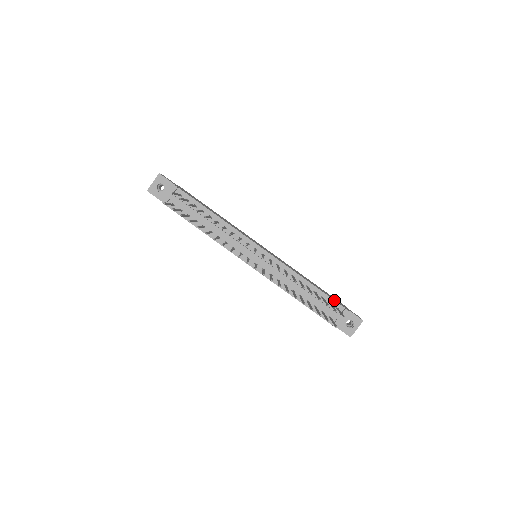
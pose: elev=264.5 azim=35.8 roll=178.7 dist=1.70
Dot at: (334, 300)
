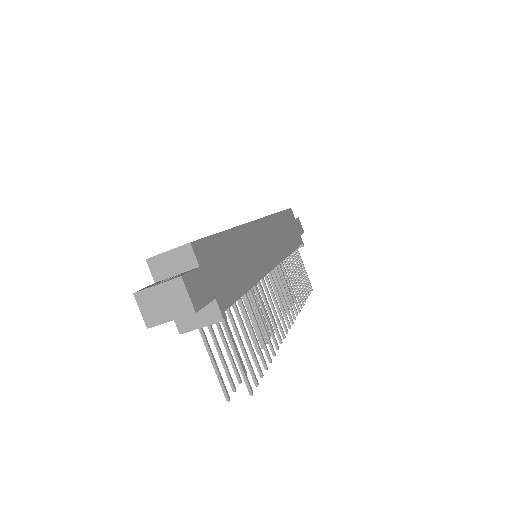
Dot at: occluded
